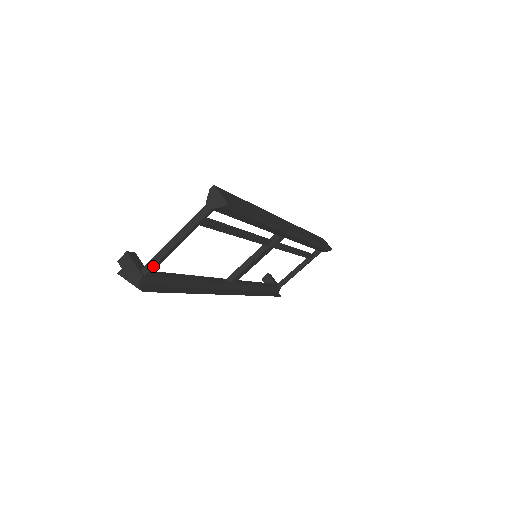
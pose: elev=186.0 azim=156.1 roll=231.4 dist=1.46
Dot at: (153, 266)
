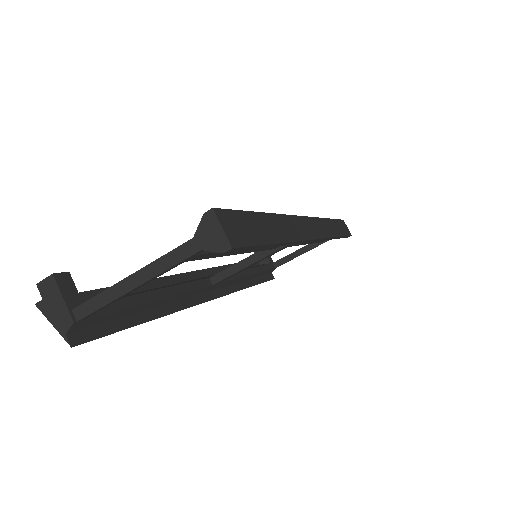
Dot at: (92, 311)
